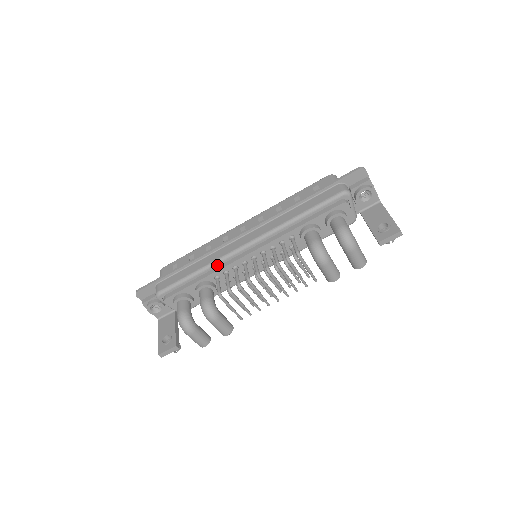
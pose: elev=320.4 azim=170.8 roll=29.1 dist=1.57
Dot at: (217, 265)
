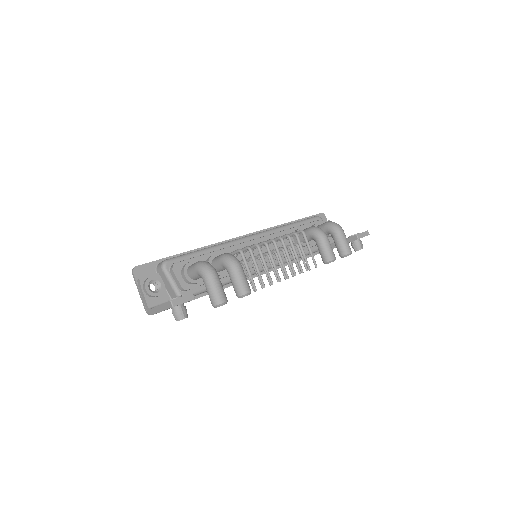
Dot at: (227, 246)
